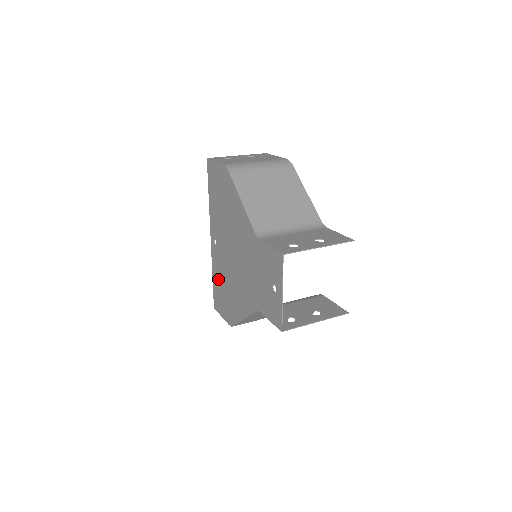
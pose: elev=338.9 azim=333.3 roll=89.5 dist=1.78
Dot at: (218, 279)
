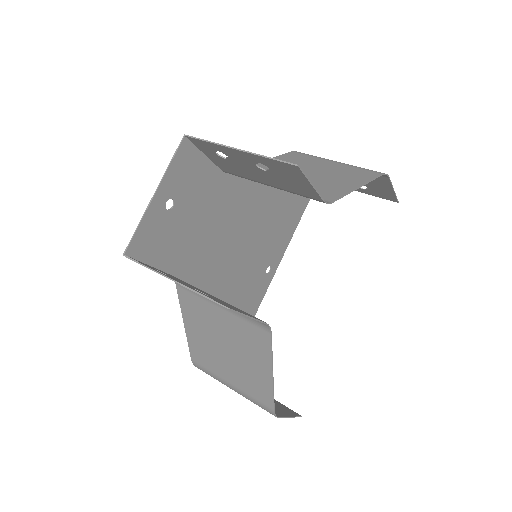
Dot at: occluded
